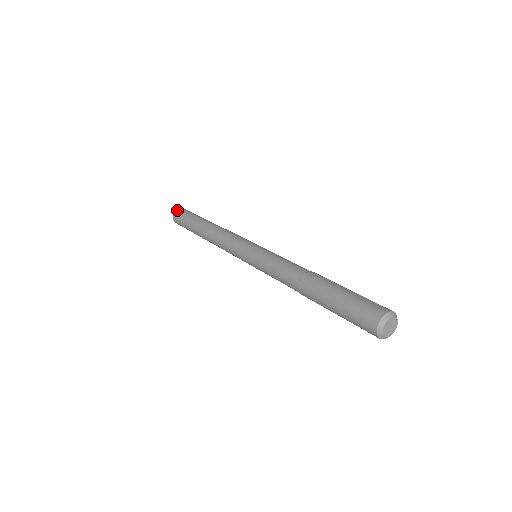
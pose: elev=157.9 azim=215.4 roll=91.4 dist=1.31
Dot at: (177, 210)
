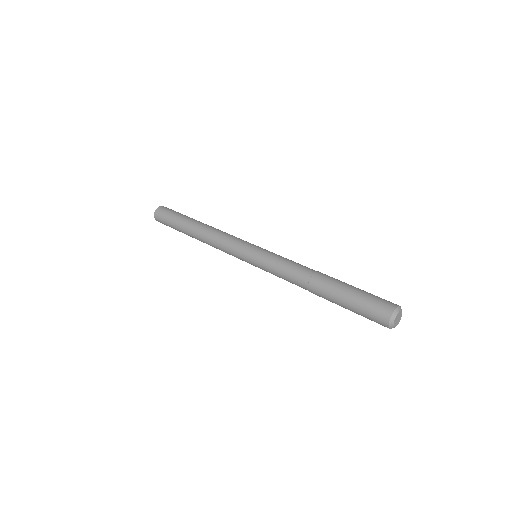
Dot at: (159, 207)
